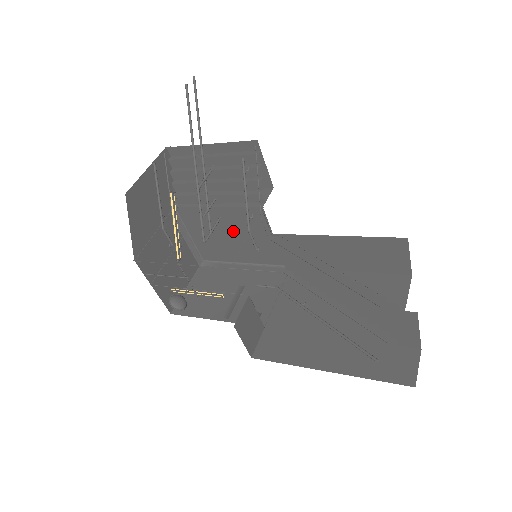
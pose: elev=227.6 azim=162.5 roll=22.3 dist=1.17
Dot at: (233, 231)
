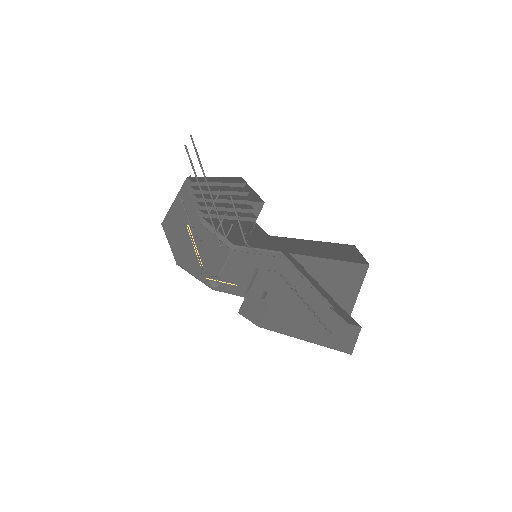
Dot at: (244, 232)
